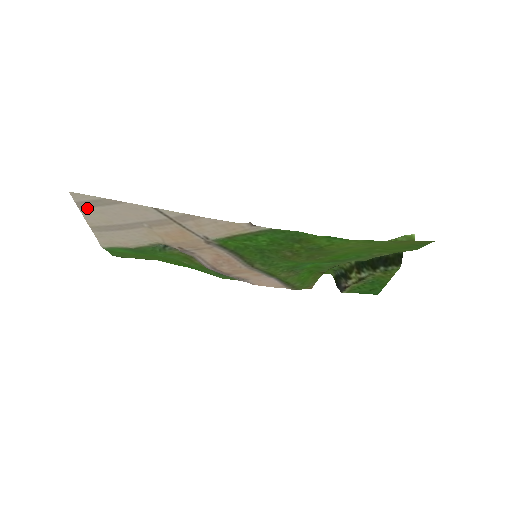
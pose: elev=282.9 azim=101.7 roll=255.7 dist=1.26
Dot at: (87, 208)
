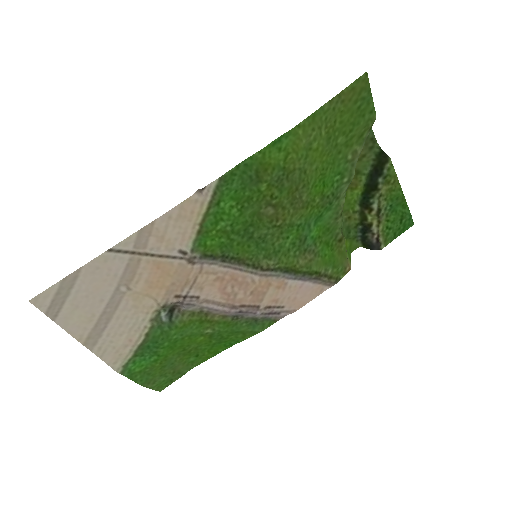
Dot at: (60, 313)
